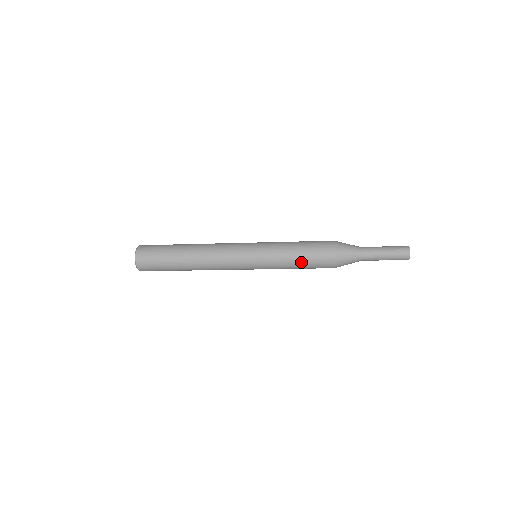
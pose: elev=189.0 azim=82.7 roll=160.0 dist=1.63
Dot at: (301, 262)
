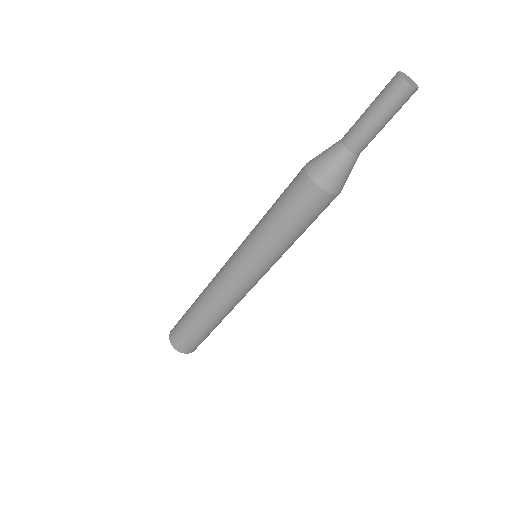
Dot at: (296, 228)
